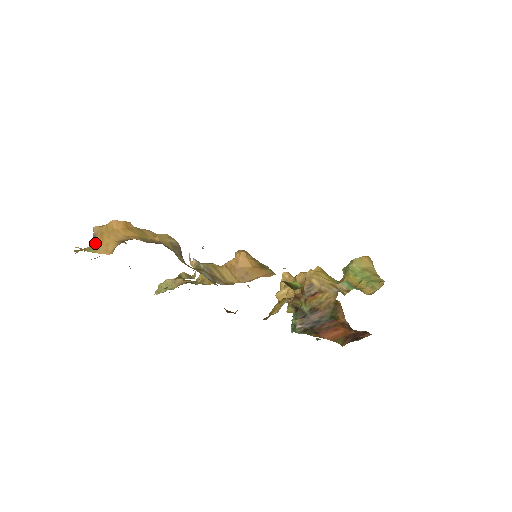
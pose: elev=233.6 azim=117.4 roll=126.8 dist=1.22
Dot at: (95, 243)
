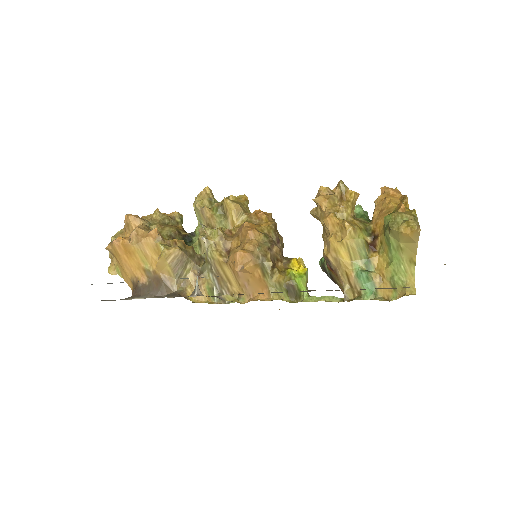
Dot at: (117, 264)
